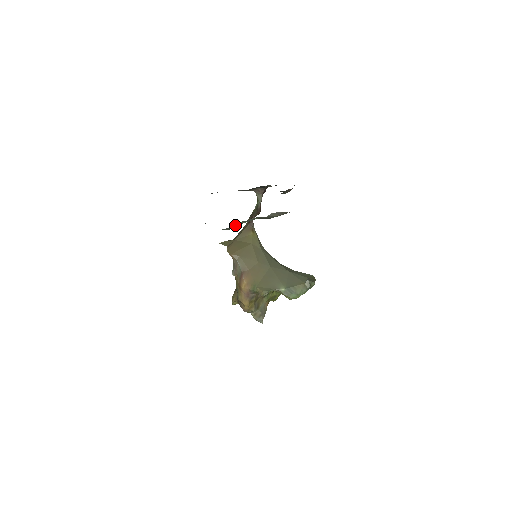
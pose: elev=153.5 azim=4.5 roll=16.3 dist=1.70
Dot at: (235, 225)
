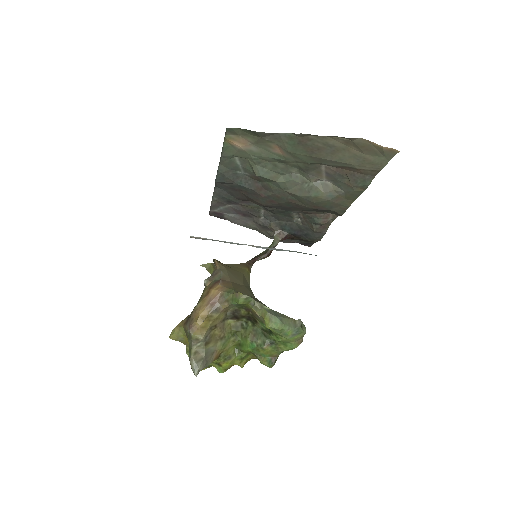
Dot at: (273, 174)
